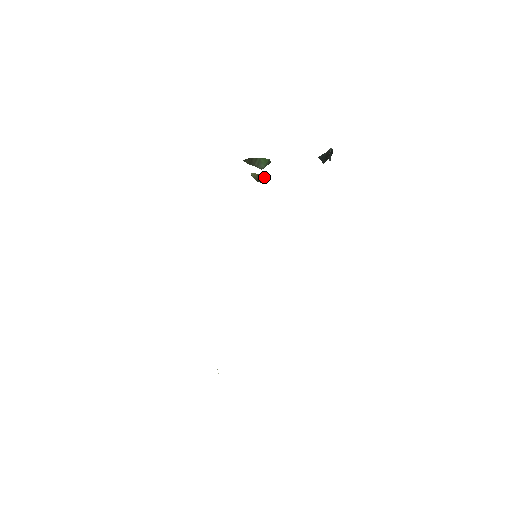
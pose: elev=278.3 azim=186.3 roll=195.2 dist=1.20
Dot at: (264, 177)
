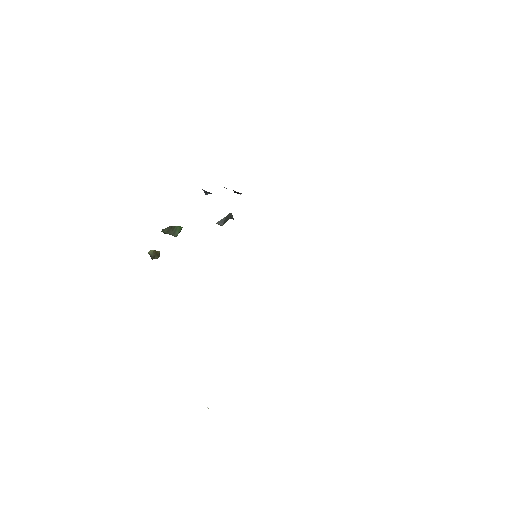
Dot at: (159, 254)
